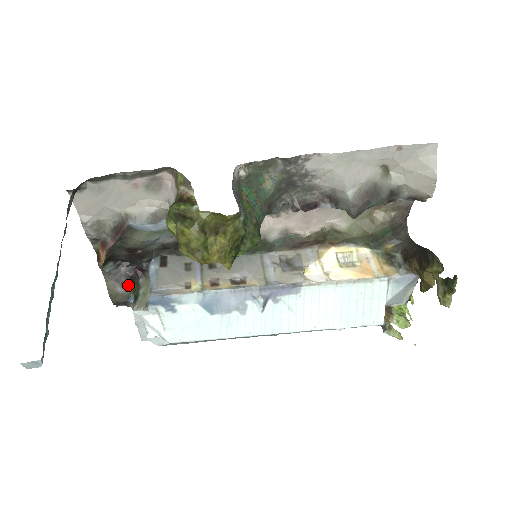
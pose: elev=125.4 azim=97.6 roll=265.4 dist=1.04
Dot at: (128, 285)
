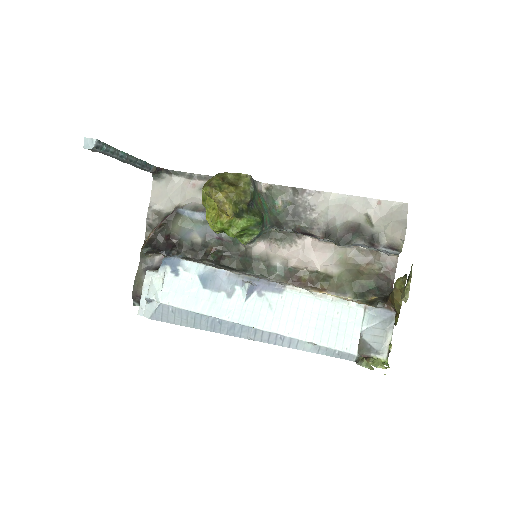
Dot at: occluded
